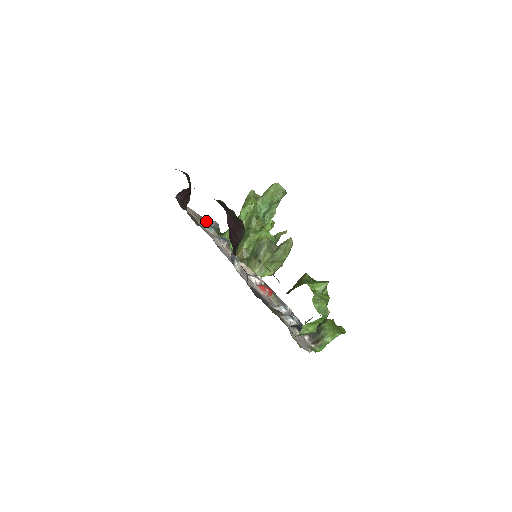
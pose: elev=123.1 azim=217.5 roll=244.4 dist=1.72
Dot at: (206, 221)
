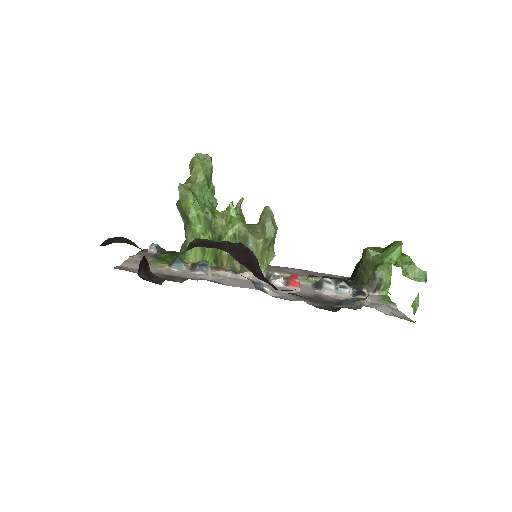
Dot at: (143, 253)
